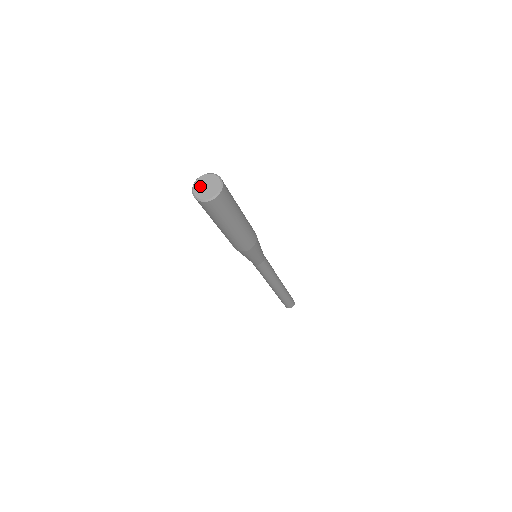
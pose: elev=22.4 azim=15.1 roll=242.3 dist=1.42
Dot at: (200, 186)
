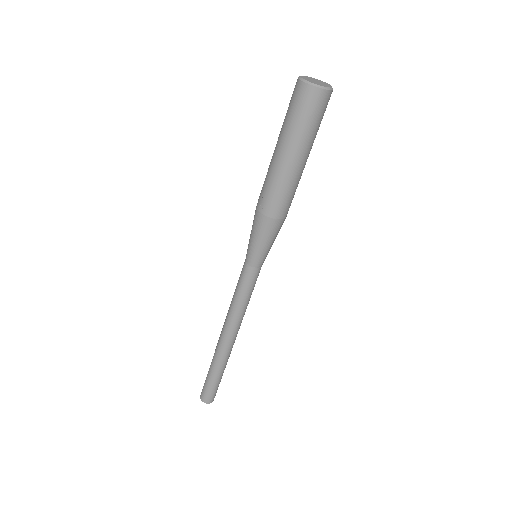
Dot at: (309, 79)
